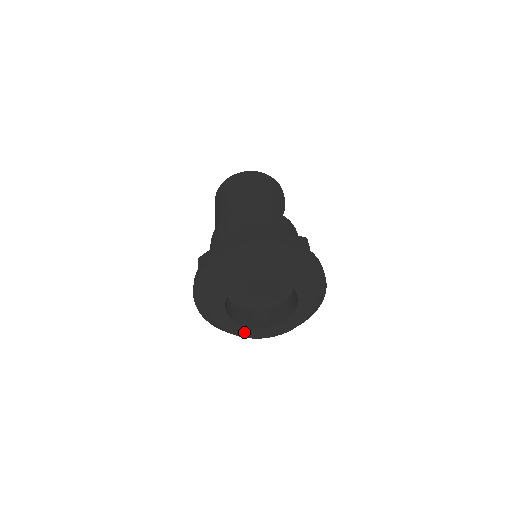
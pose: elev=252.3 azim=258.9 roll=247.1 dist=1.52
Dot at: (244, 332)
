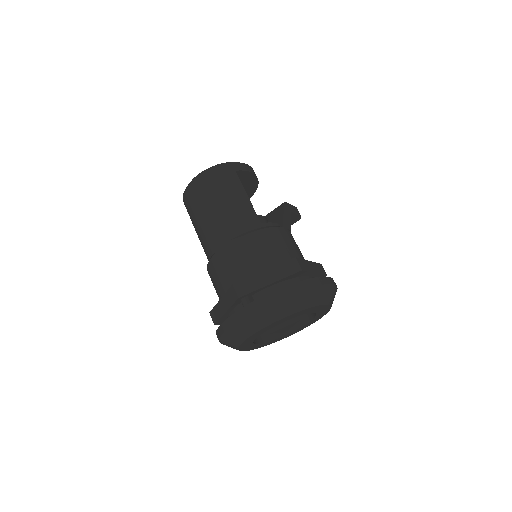
Dot at: (282, 338)
